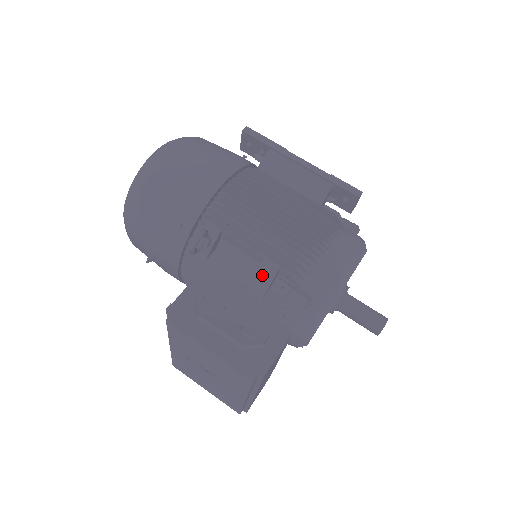
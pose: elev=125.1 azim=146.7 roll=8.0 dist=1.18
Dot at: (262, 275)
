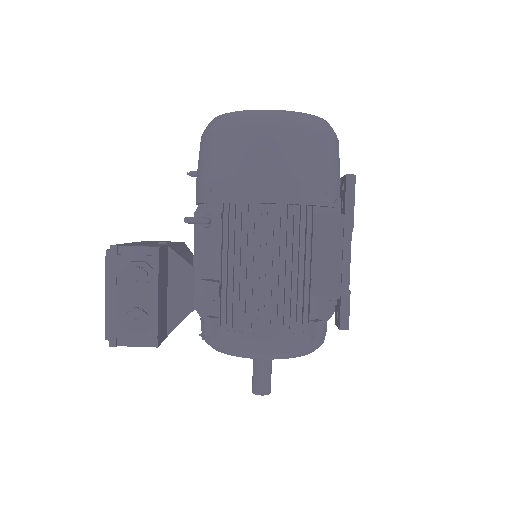
Dot at: (209, 287)
